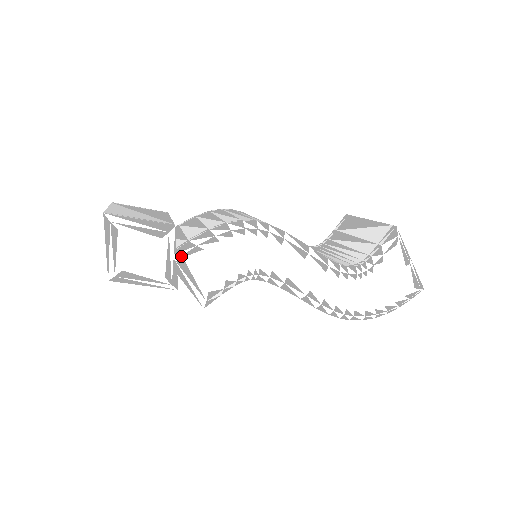
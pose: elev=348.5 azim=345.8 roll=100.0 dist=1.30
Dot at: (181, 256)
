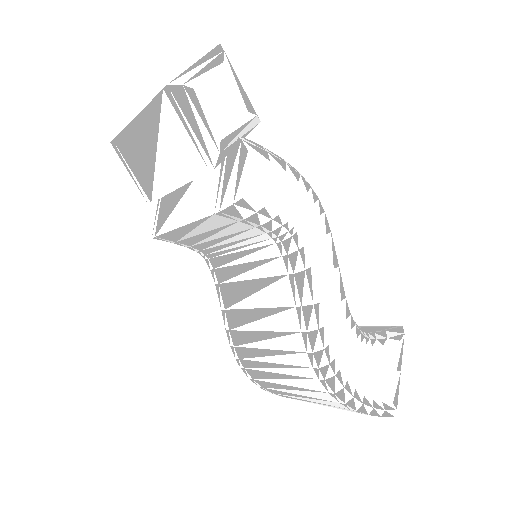
Dot at: (249, 143)
